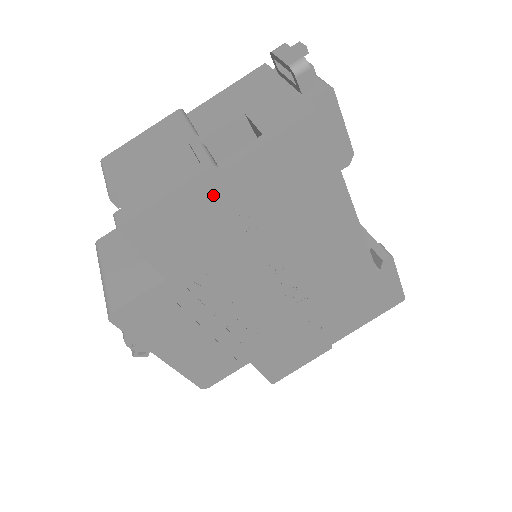
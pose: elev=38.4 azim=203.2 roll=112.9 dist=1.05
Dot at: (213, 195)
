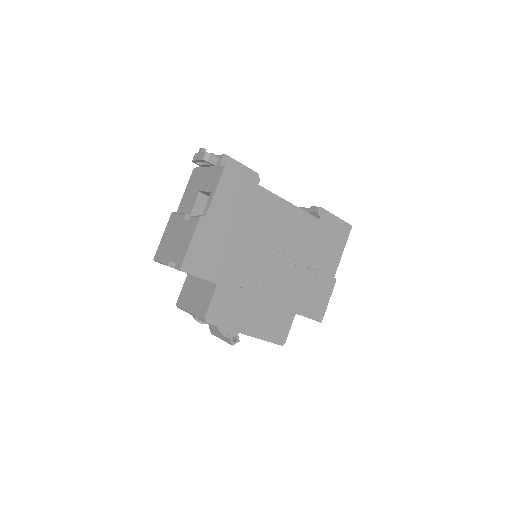
Dot at: (209, 230)
